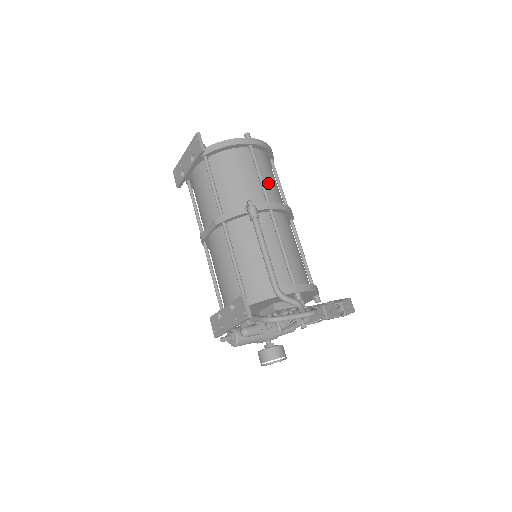
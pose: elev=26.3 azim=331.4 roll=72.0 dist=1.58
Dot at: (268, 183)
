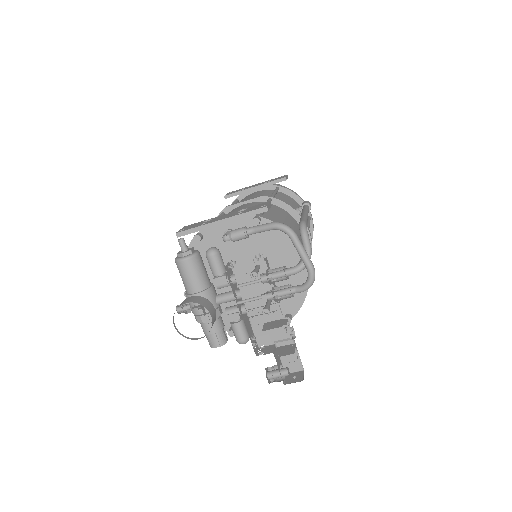
Dot at: occluded
